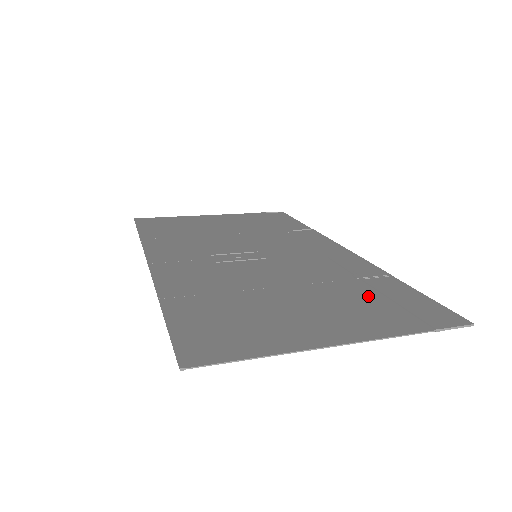
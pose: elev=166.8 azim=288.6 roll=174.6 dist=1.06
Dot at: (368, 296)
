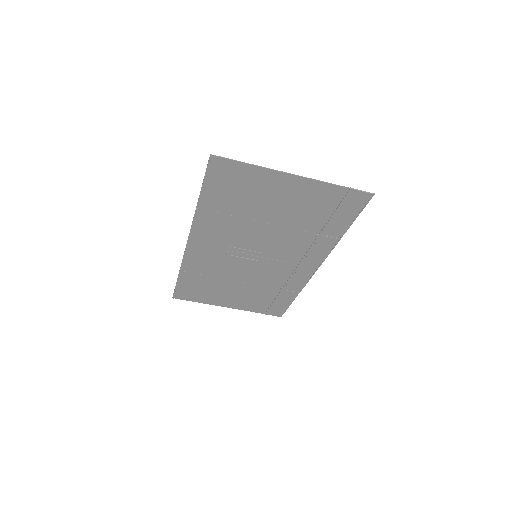
Dot at: (320, 216)
